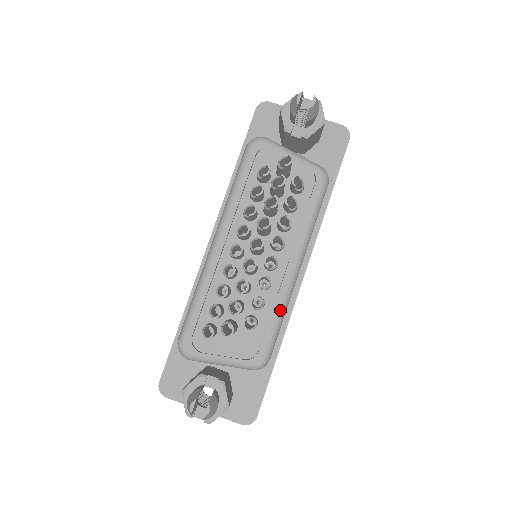
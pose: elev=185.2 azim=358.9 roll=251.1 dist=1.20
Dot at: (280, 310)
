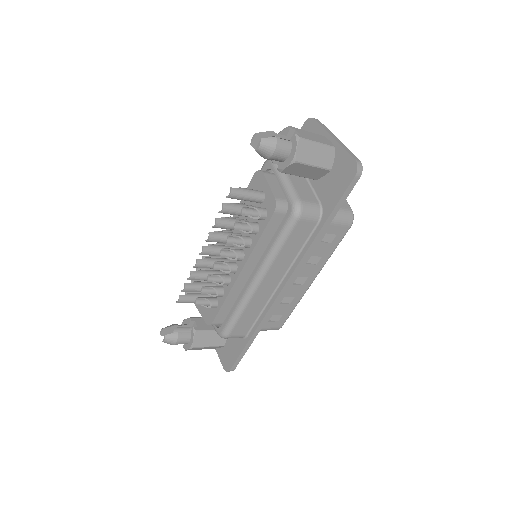
Dot at: (238, 305)
